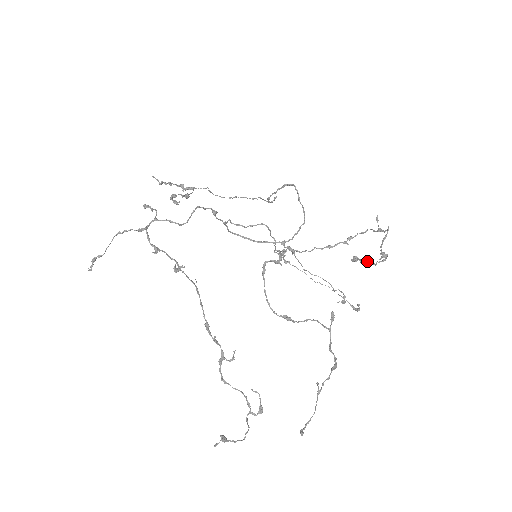
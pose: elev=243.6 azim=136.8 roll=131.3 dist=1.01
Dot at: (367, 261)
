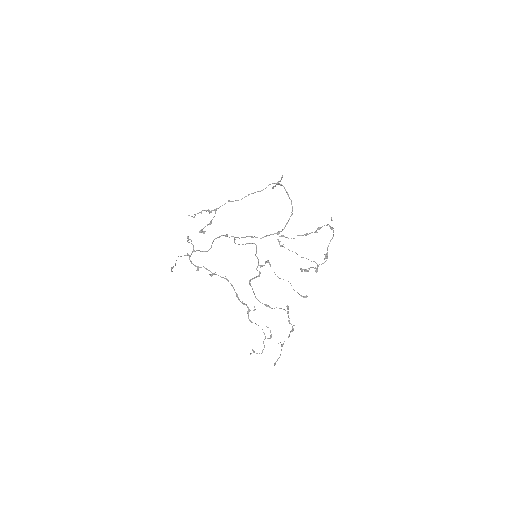
Dot at: occluded
